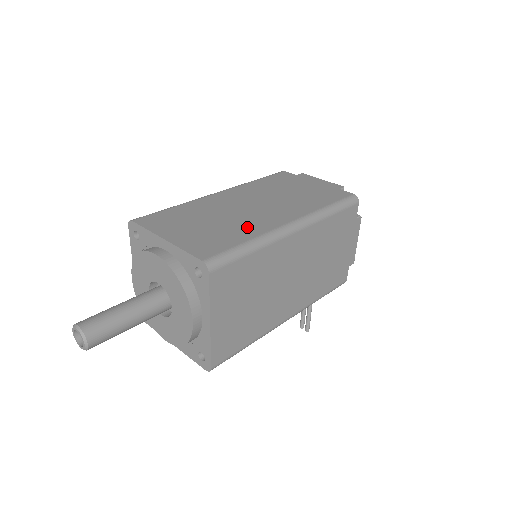
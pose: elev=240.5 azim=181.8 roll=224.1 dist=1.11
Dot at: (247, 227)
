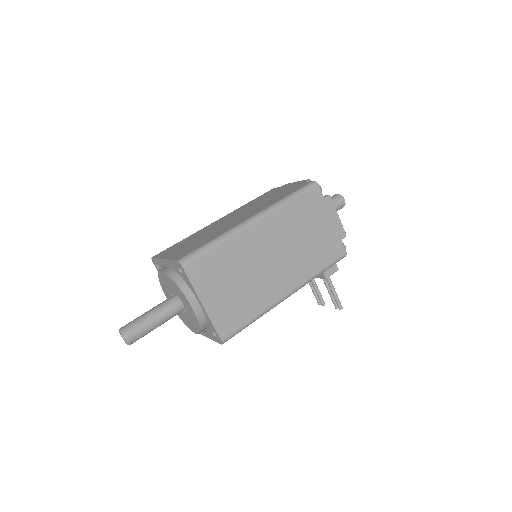
Dot at: (218, 232)
